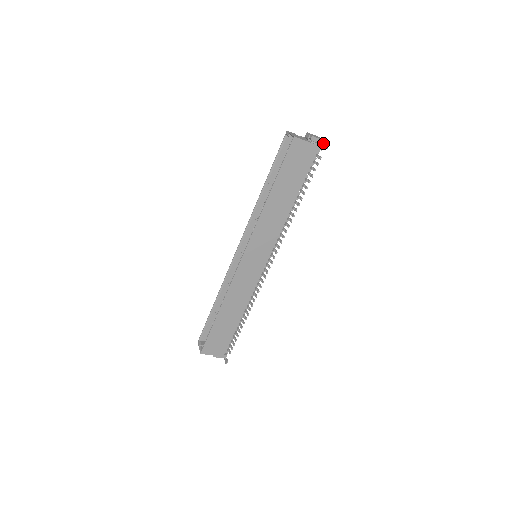
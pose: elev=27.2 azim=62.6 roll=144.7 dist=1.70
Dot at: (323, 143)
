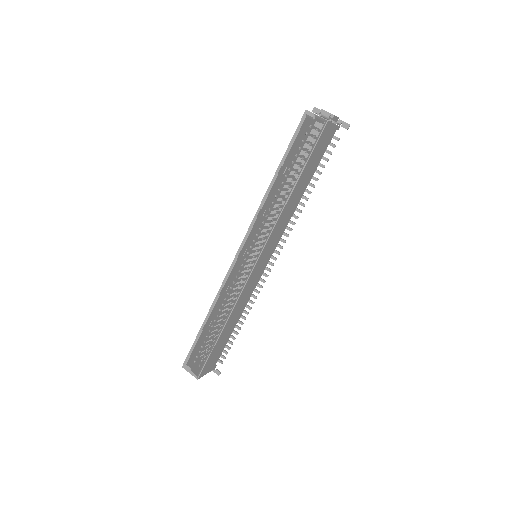
Dot at: (340, 121)
